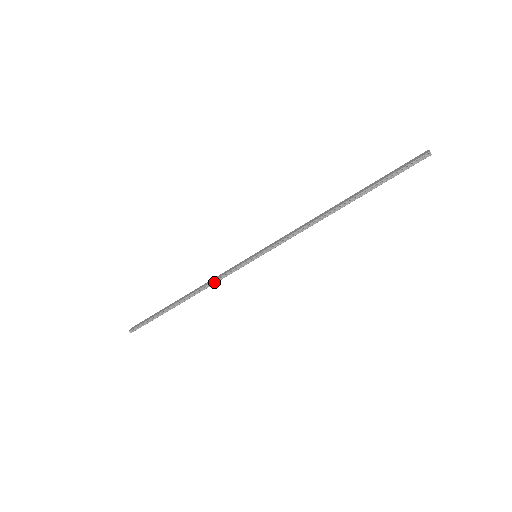
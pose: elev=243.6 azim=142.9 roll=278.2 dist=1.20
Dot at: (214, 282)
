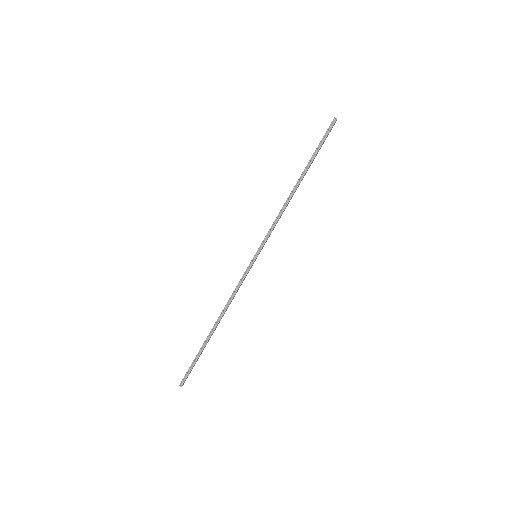
Dot at: (233, 296)
